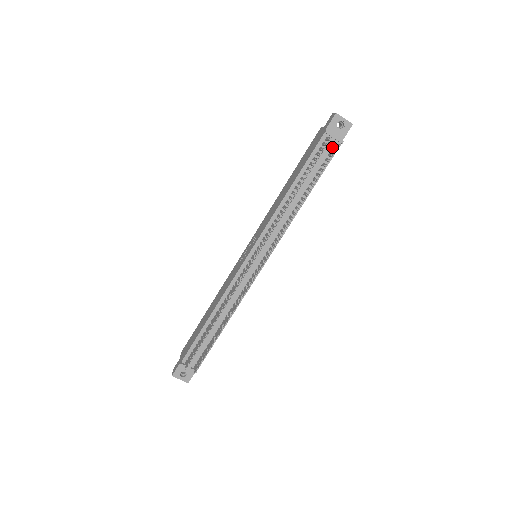
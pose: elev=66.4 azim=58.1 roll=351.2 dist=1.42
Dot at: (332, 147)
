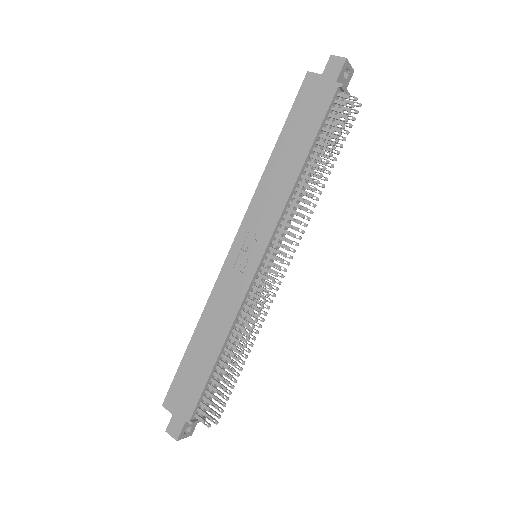
Dot at: occluded
